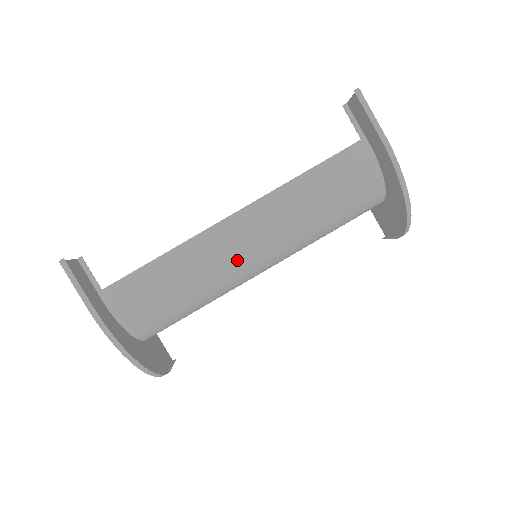
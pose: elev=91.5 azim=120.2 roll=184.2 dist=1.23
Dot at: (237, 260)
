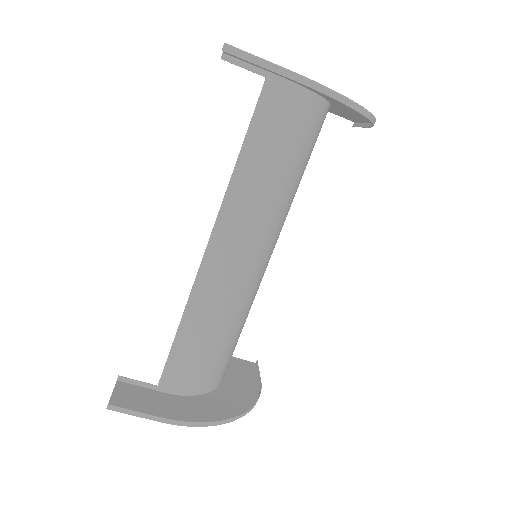
Dot at: (243, 275)
